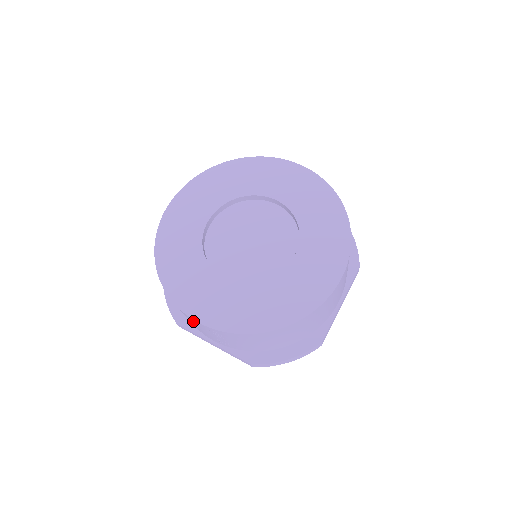
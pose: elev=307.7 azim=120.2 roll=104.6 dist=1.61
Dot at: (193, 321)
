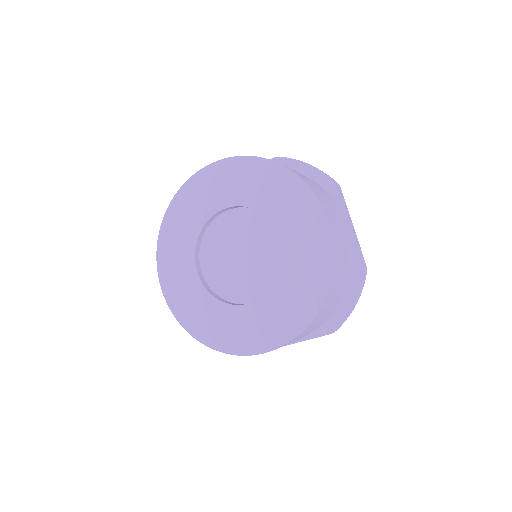
Dot at: occluded
